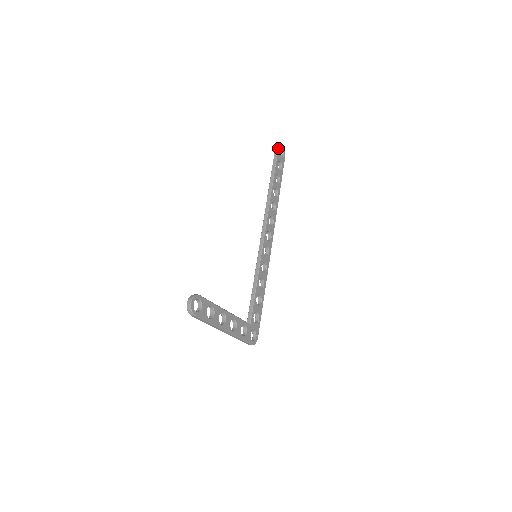
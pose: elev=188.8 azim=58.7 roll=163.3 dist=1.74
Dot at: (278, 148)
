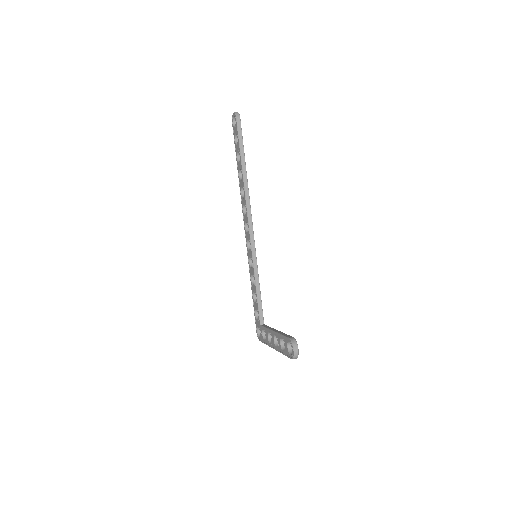
Dot at: occluded
